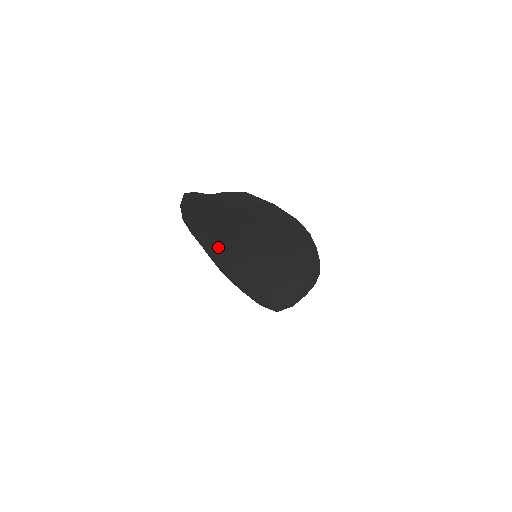
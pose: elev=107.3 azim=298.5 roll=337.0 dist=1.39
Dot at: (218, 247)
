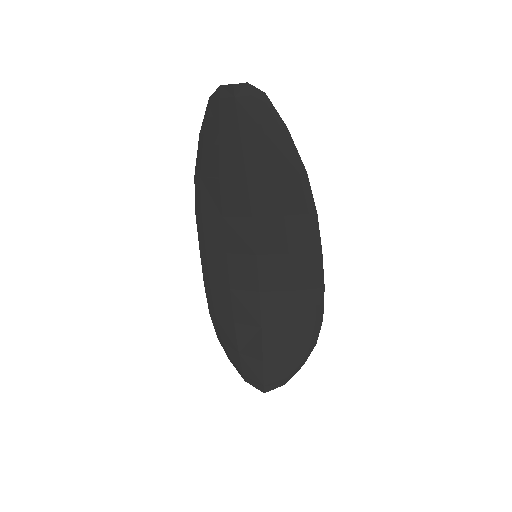
Dot at: (218, 245)
